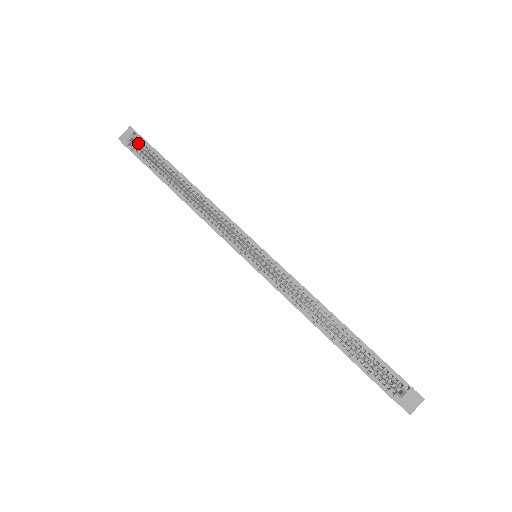
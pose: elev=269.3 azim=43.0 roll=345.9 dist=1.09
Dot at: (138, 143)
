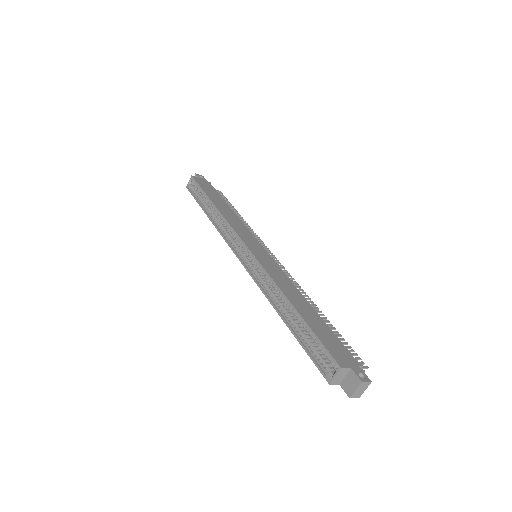
Dot at: (195, 185)
